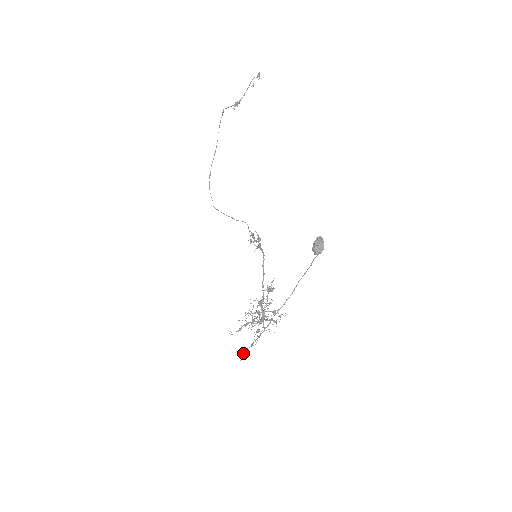
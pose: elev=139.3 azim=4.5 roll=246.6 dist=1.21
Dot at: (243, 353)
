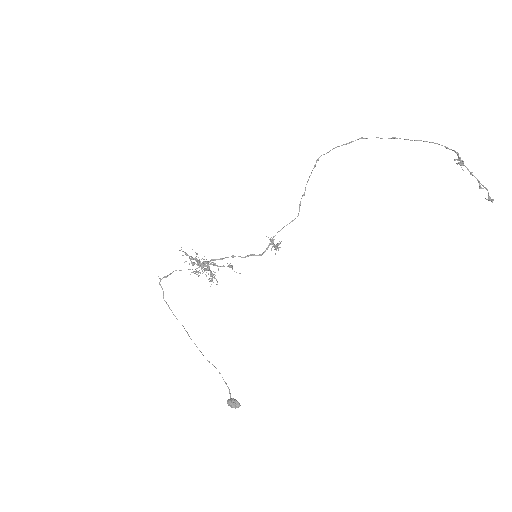
Dot at: occluded
